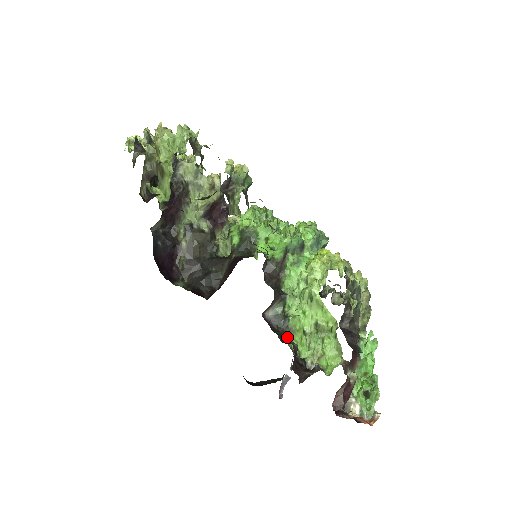
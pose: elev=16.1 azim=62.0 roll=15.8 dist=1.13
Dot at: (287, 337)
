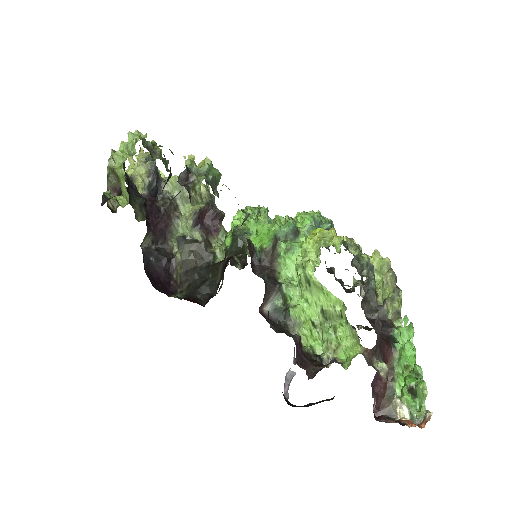
Dot at: (292, 331)
